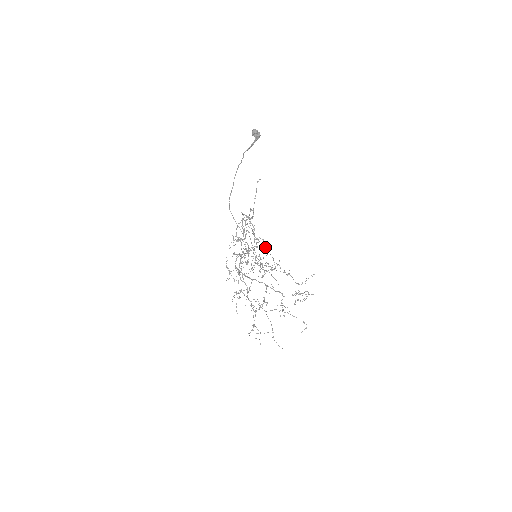
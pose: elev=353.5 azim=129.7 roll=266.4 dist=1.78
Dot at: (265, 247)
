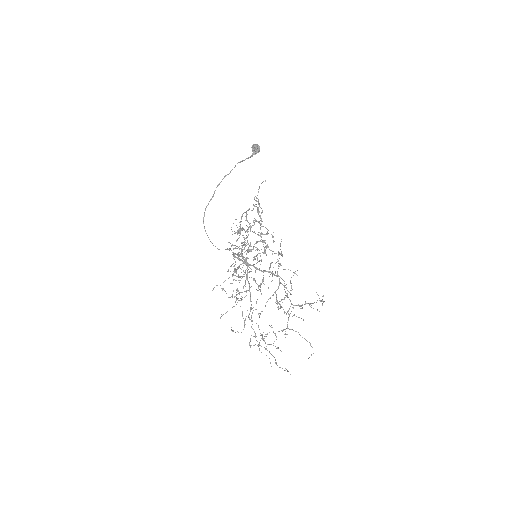
Dot at: occluded
